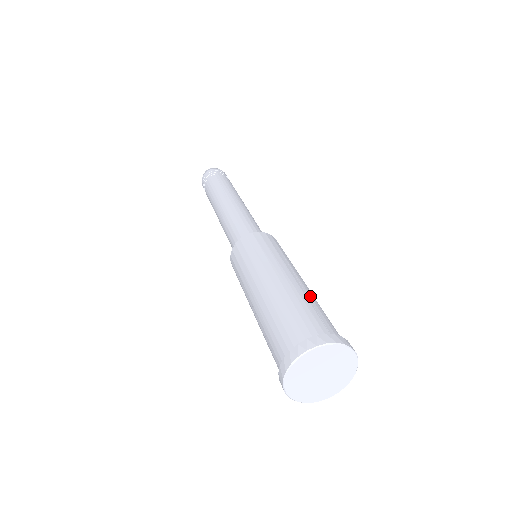
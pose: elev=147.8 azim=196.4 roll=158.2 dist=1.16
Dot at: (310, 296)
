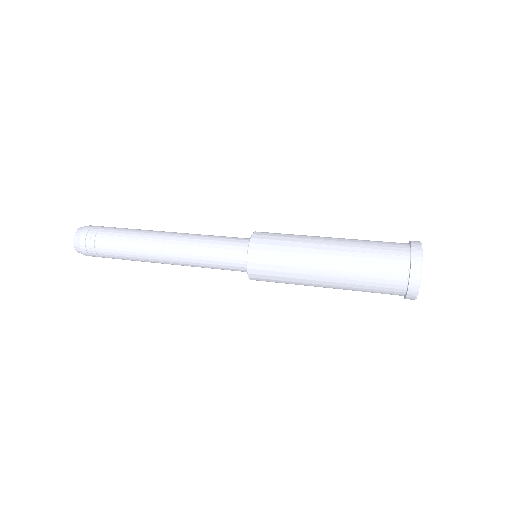
Dot at: occluded
